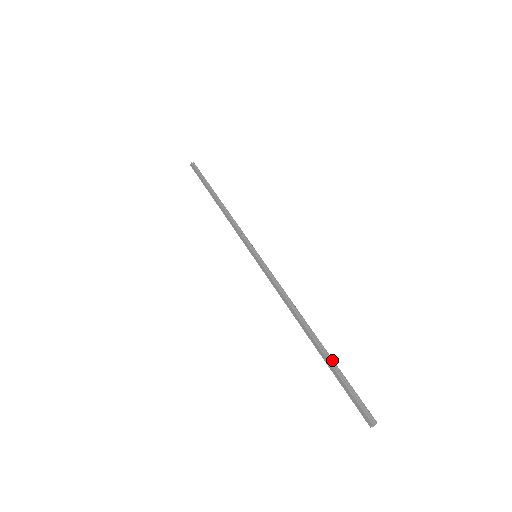
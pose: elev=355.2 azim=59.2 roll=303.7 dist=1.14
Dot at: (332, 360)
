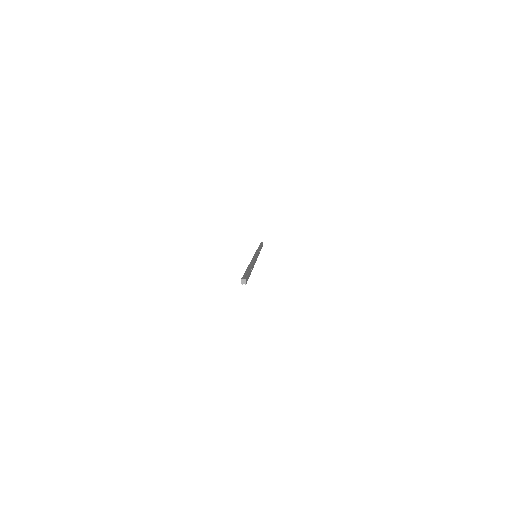
Dot at: (249, 269)
